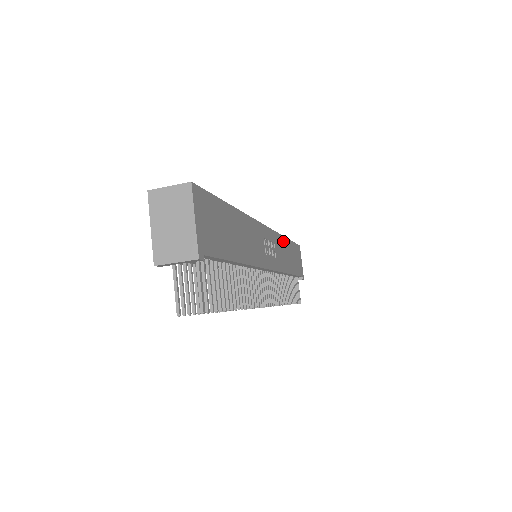
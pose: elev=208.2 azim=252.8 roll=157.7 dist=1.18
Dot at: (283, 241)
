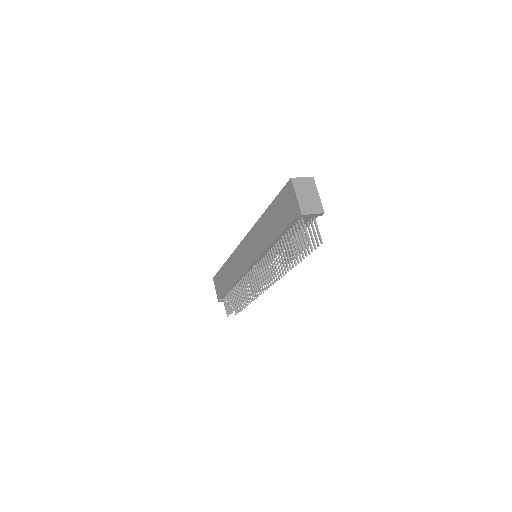
Dot at: occluded
